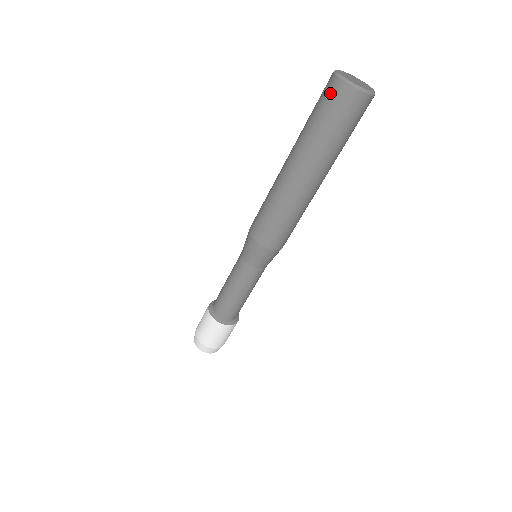
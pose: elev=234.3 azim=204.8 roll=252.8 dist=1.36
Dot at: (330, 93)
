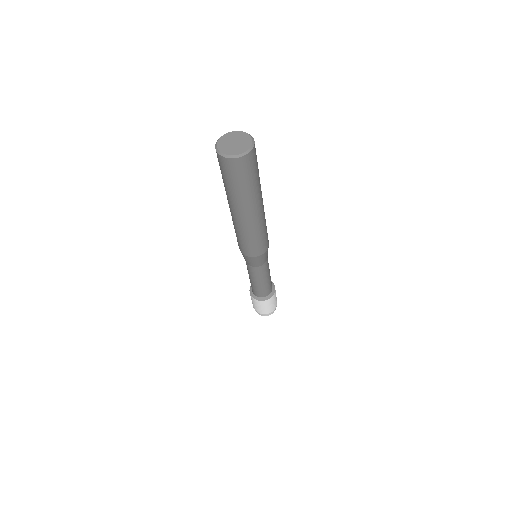
Dot at: (224, 167)
